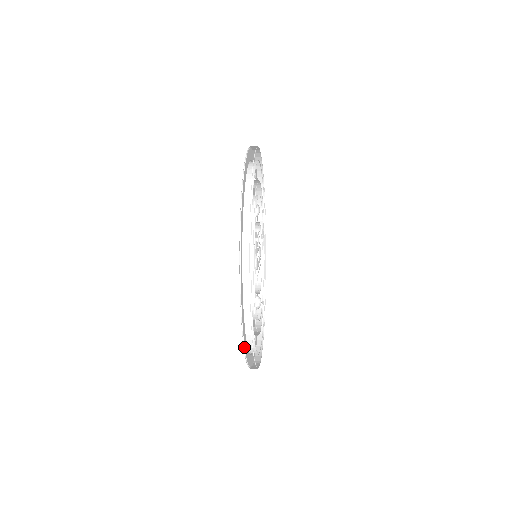
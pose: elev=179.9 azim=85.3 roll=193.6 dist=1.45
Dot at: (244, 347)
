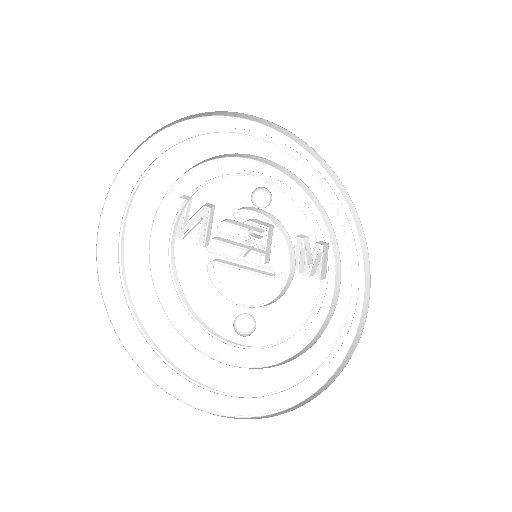
Dot at: (109, 309)
